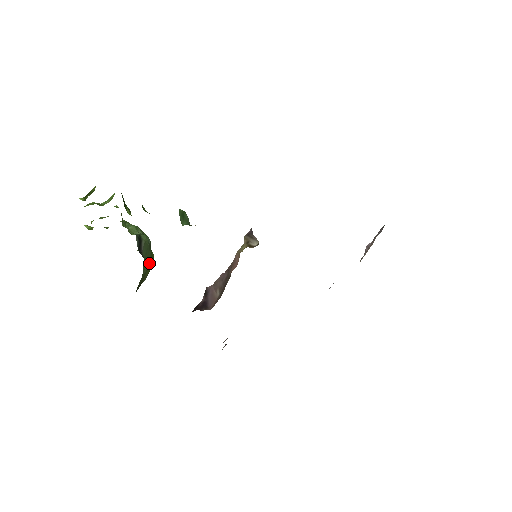
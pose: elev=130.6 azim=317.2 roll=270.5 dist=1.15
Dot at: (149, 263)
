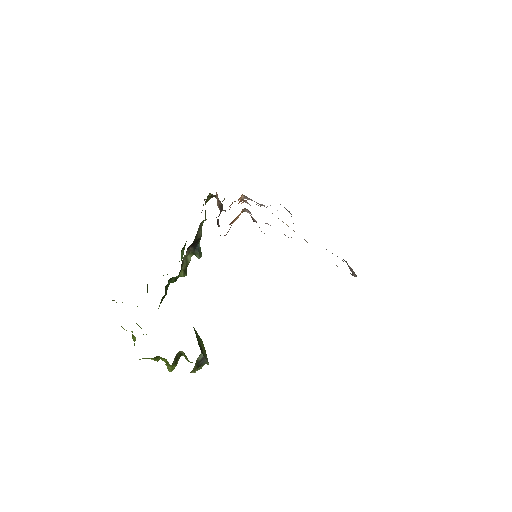
Dot at: occluded
